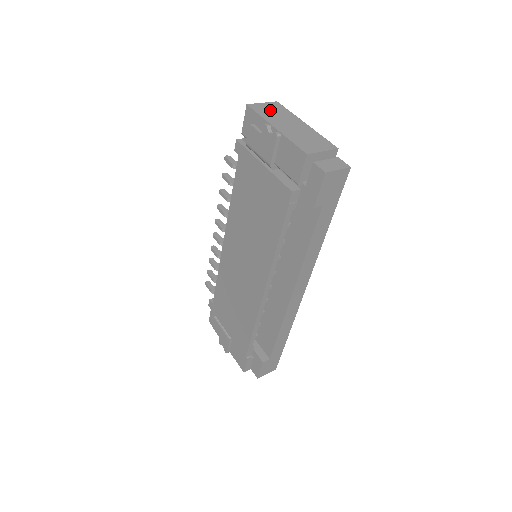
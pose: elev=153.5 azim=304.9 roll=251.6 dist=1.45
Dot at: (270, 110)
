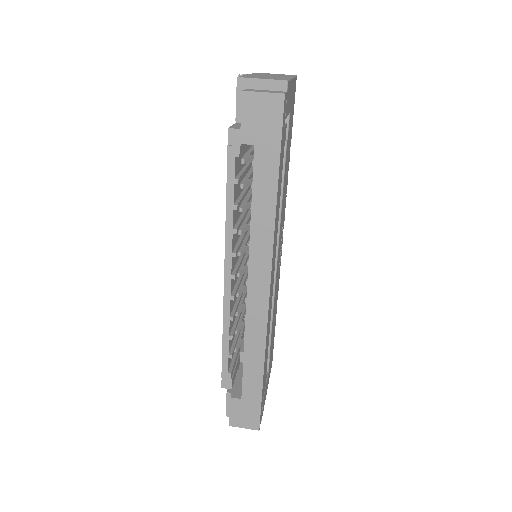
Dot at: (272, 74)
